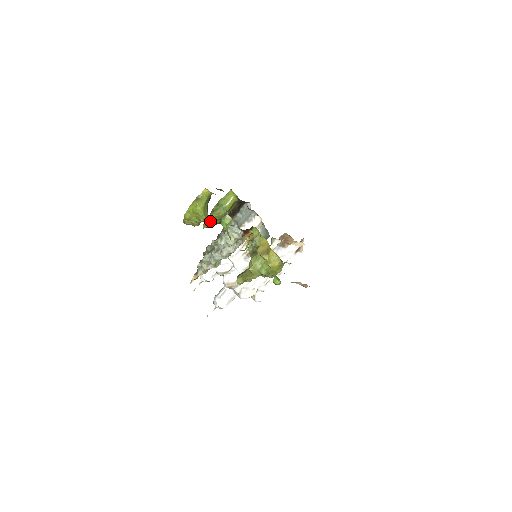
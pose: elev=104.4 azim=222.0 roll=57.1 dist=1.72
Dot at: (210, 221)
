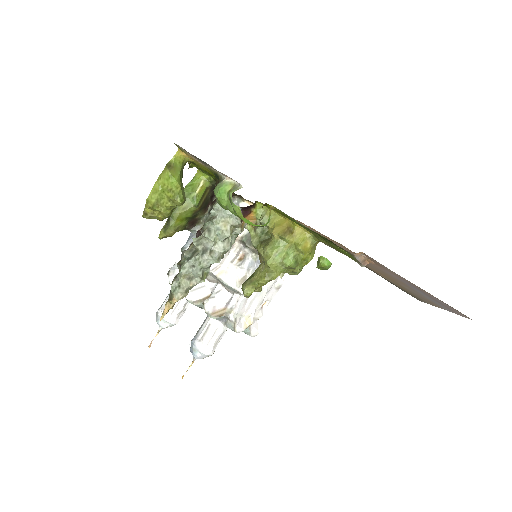
Dot at: (172, 223)
